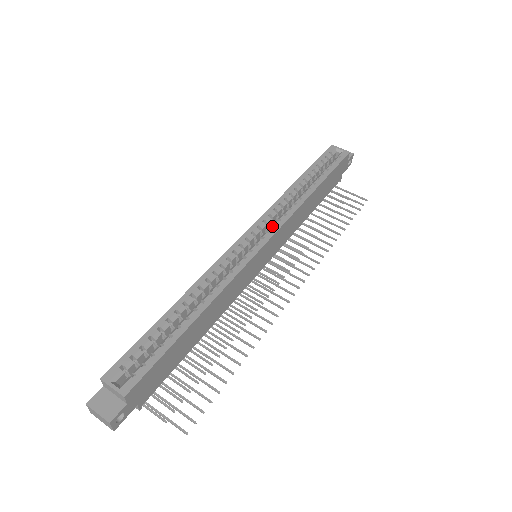
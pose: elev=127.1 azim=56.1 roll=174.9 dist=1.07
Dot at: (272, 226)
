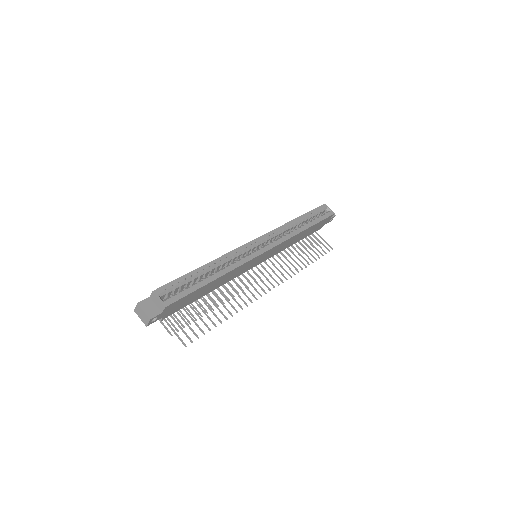
Dot at: (274, 241)
